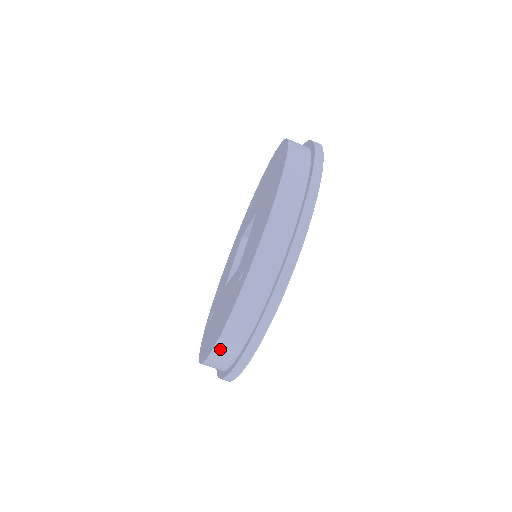
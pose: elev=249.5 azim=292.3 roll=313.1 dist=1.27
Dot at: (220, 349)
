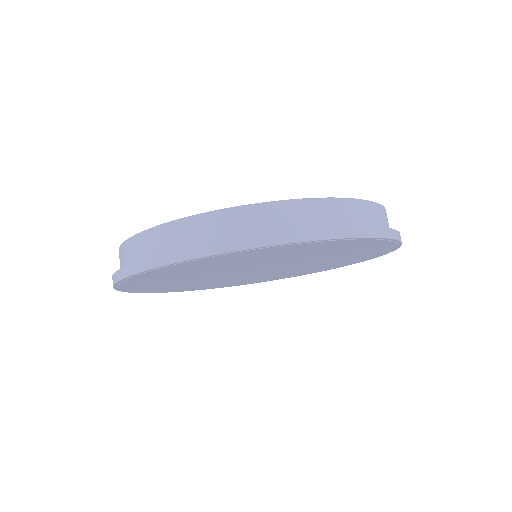
Dot at: (191, 224)
